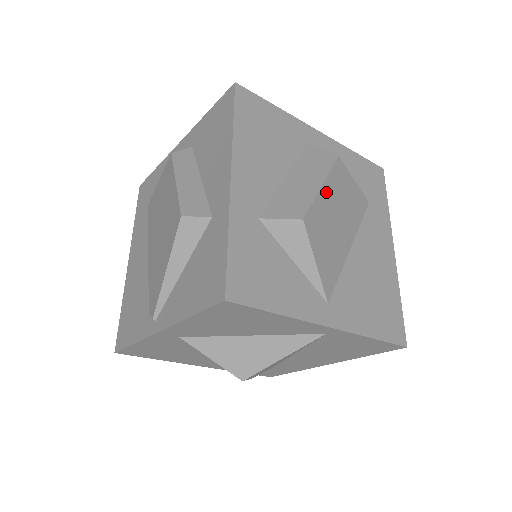
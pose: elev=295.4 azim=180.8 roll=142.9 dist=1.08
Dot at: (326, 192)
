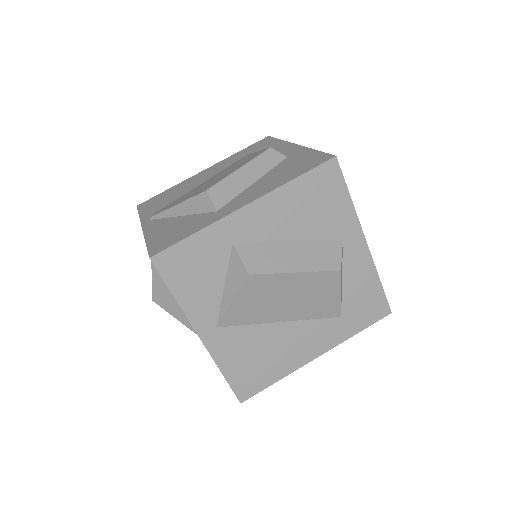
Dot at: (296, 278)
